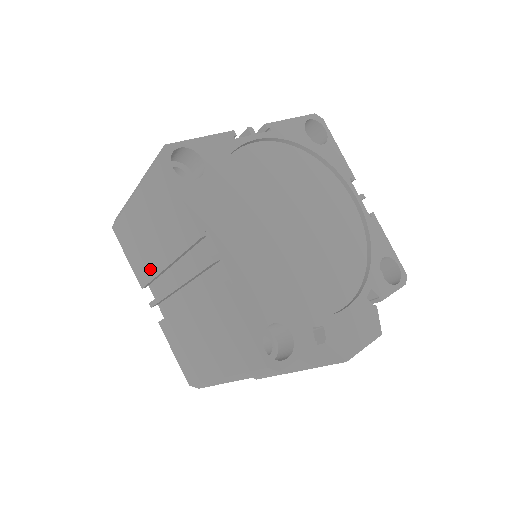
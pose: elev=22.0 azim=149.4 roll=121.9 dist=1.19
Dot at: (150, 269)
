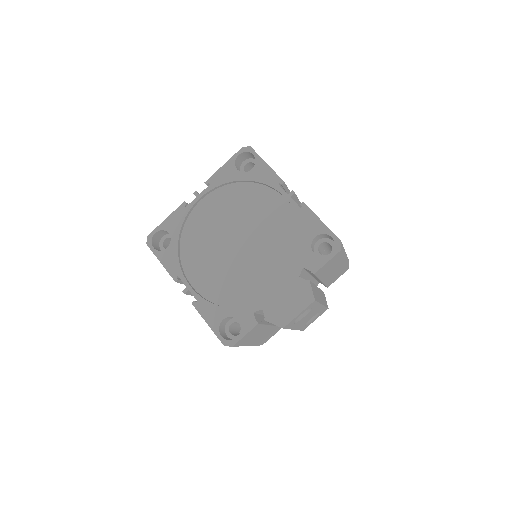
Dot at: occluded
